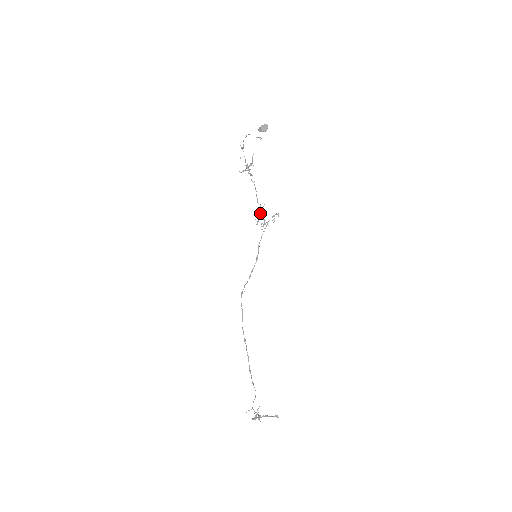
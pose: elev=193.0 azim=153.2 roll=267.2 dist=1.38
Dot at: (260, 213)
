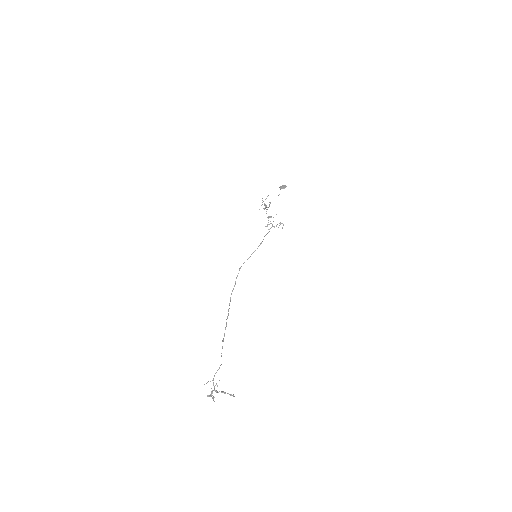
Dot at: occluded
